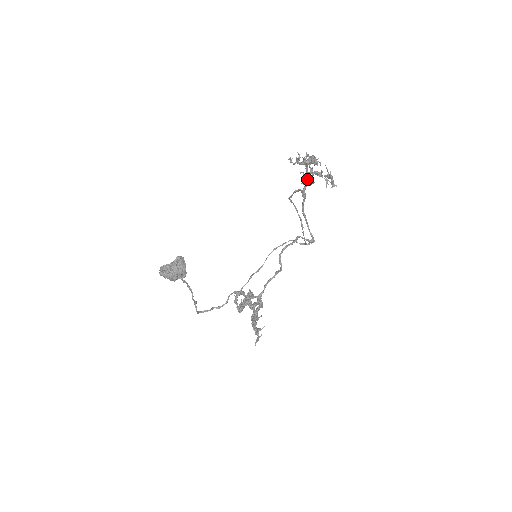
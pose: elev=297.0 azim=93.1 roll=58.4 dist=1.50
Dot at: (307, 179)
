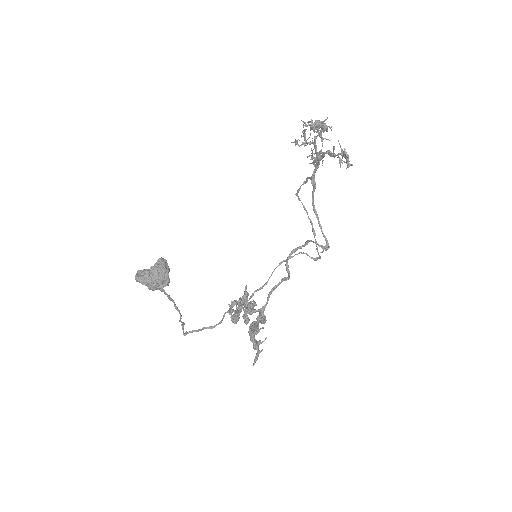
Dot at: (316, 155)
